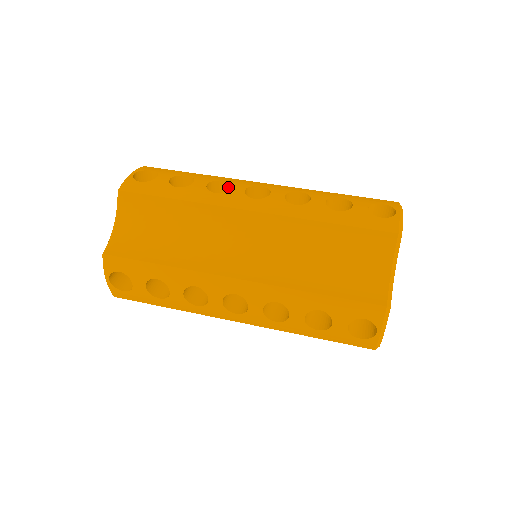
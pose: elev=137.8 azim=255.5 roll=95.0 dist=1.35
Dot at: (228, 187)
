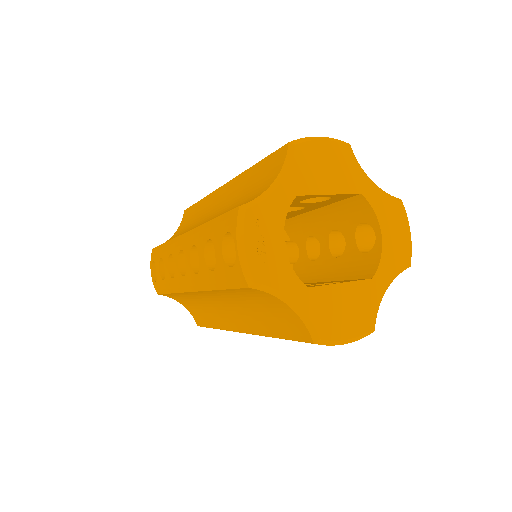
Dot at: occluded
